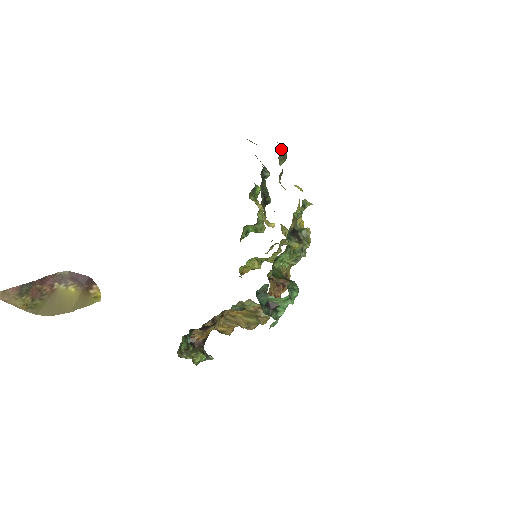
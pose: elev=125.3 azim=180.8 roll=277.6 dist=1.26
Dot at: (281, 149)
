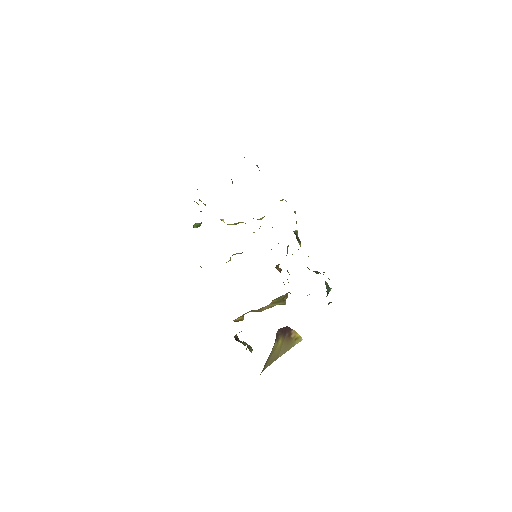
Dot at: occluded
